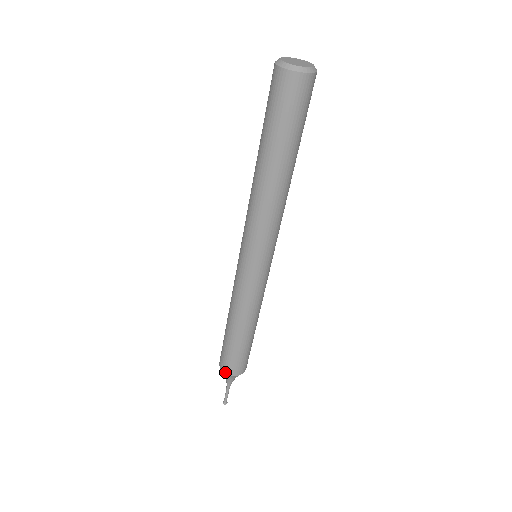
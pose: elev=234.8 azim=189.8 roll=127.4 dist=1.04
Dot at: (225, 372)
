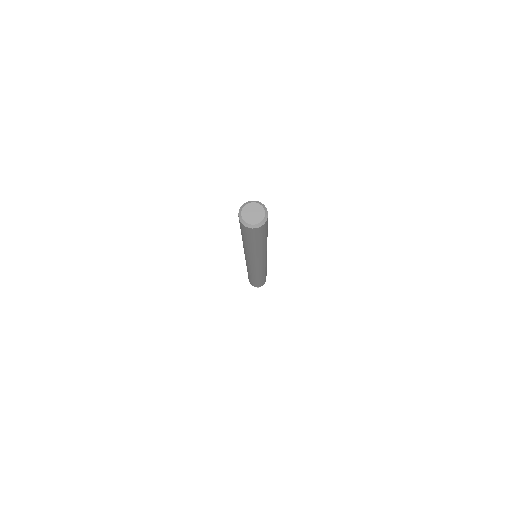
Dot at: occluded
